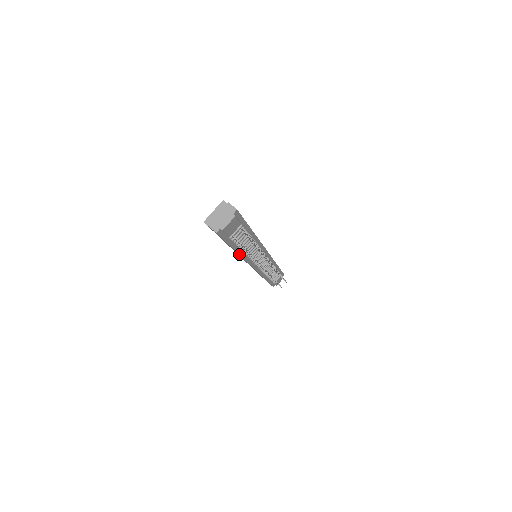
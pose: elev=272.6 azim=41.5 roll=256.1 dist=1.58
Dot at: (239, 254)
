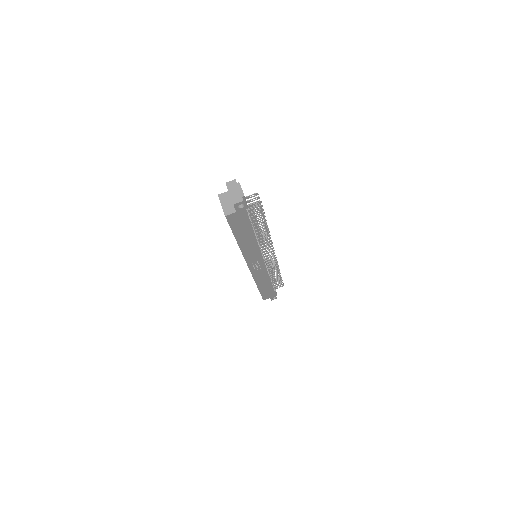
Dot at: occluded
